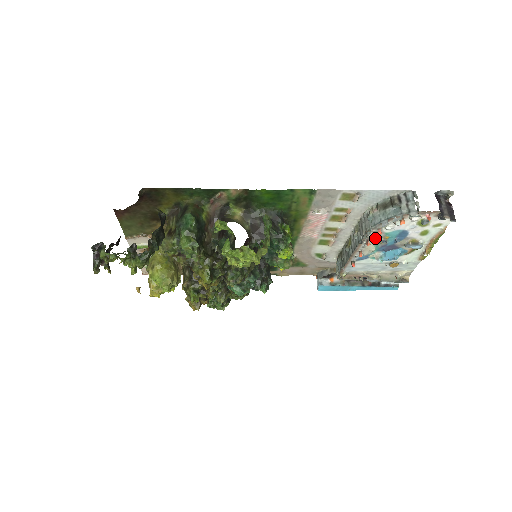
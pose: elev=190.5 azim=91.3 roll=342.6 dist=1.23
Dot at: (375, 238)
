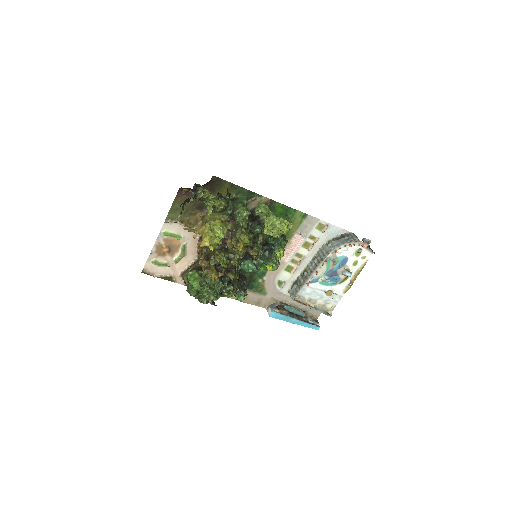
Dot at: (329, 260)
